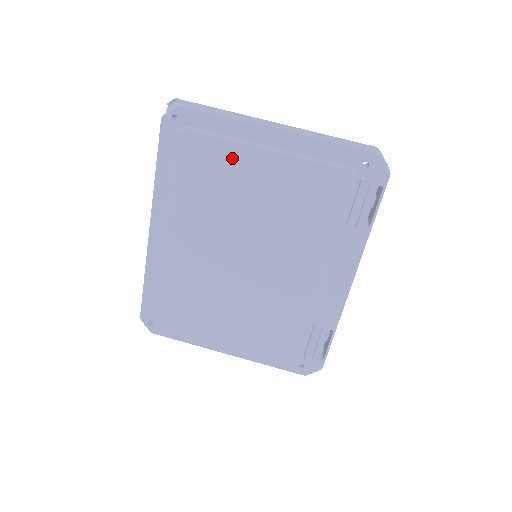
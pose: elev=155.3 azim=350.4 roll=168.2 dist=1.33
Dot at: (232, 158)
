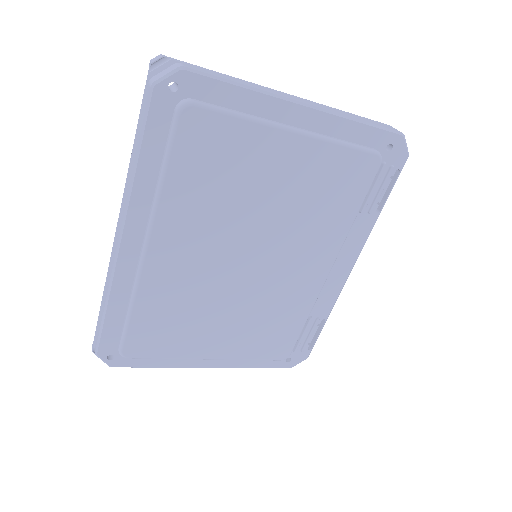
Dot at: (251, 143)
